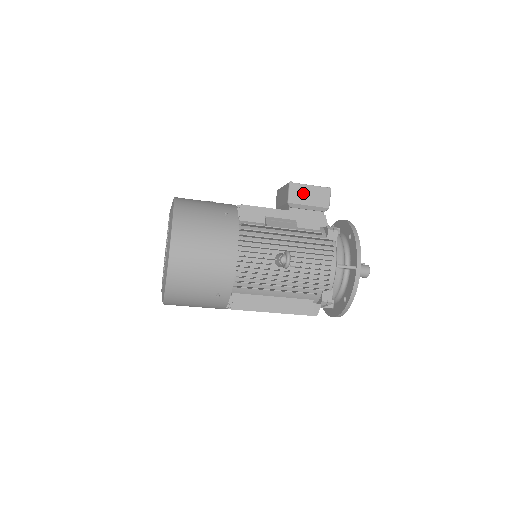
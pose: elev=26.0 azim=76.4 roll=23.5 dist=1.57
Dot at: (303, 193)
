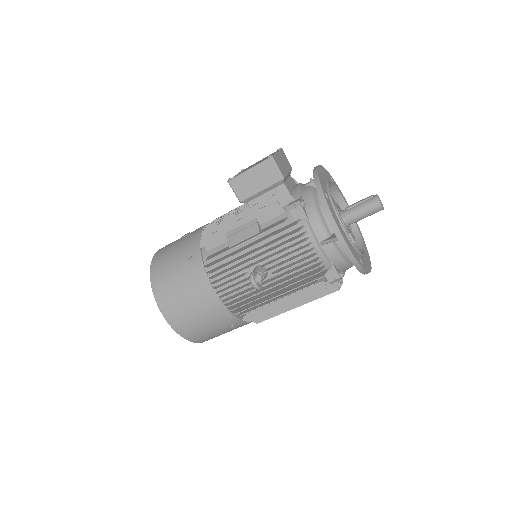
Dot at: (247, 183)
